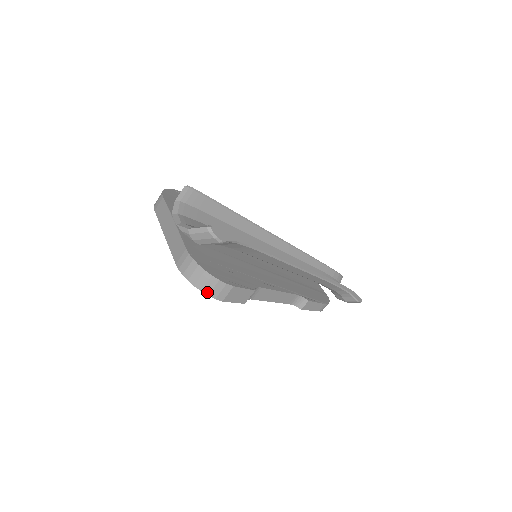
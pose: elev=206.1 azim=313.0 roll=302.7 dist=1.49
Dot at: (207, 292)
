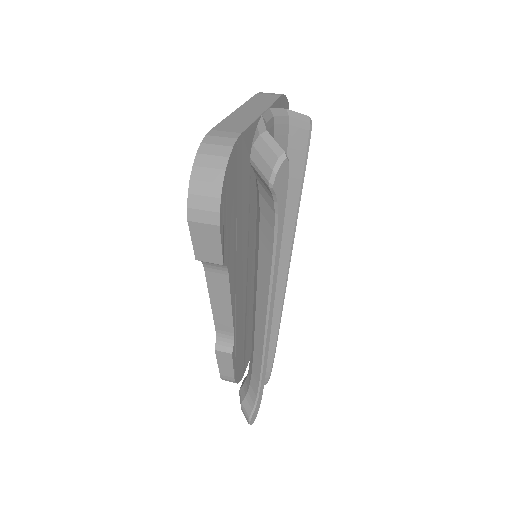
Dot at: (193, 189)
